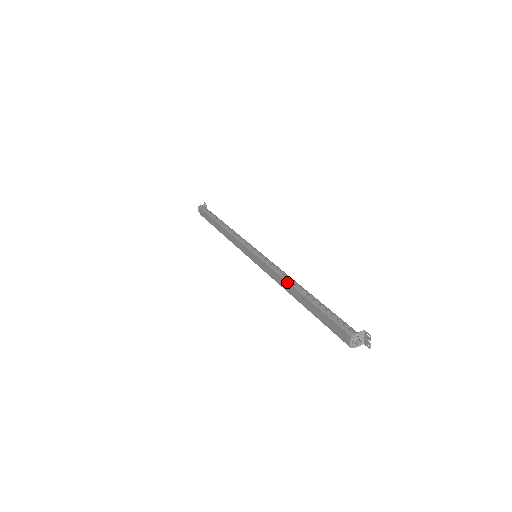
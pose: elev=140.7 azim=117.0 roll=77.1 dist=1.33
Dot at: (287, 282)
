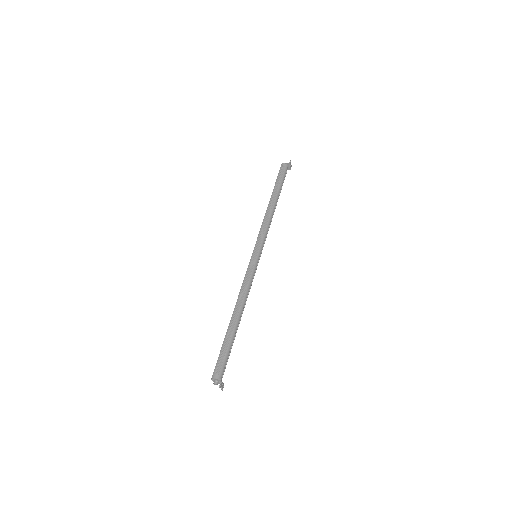
Dot at: (236, 302)
